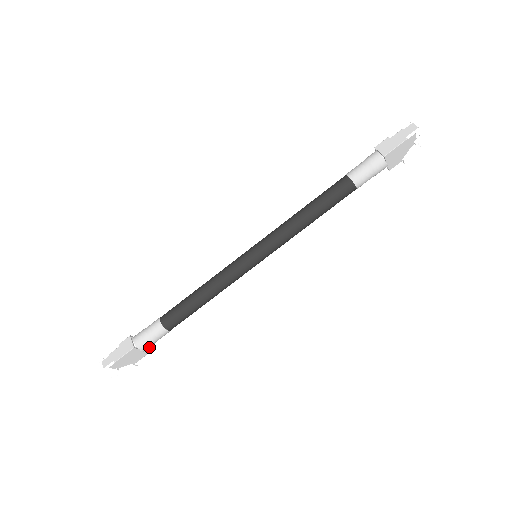
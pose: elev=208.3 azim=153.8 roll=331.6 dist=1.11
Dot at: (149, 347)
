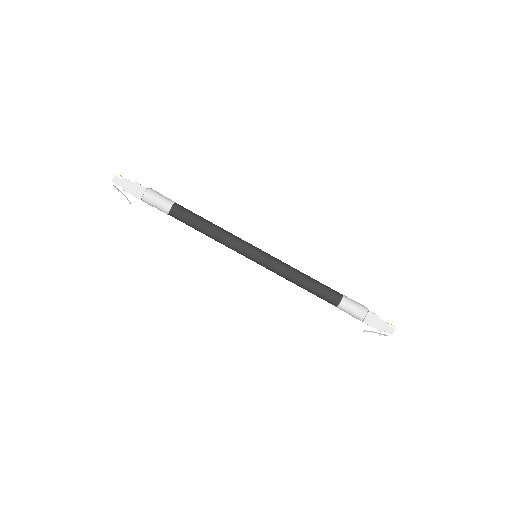
Dot at: occluded
